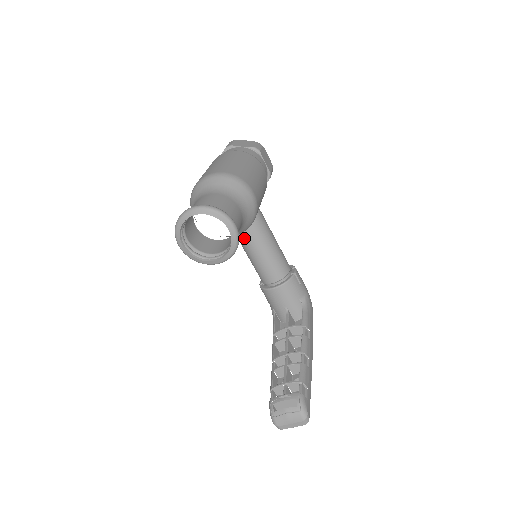
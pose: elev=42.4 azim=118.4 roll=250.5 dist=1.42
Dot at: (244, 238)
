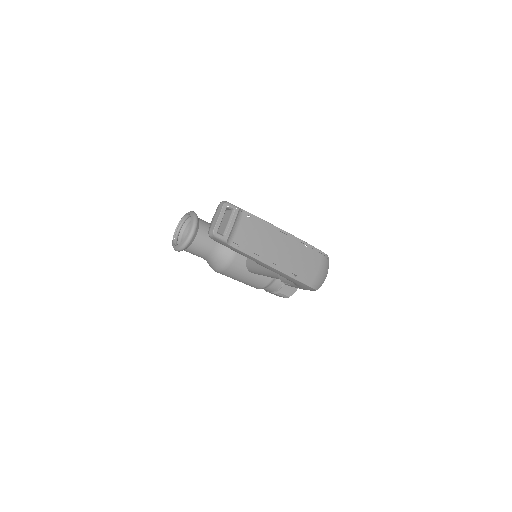
Dot at: (252, 261)
